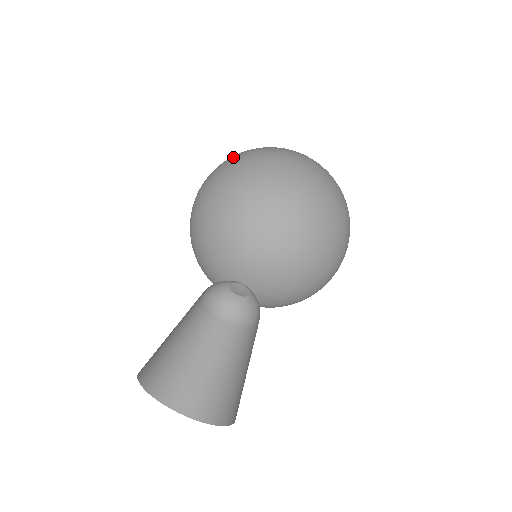
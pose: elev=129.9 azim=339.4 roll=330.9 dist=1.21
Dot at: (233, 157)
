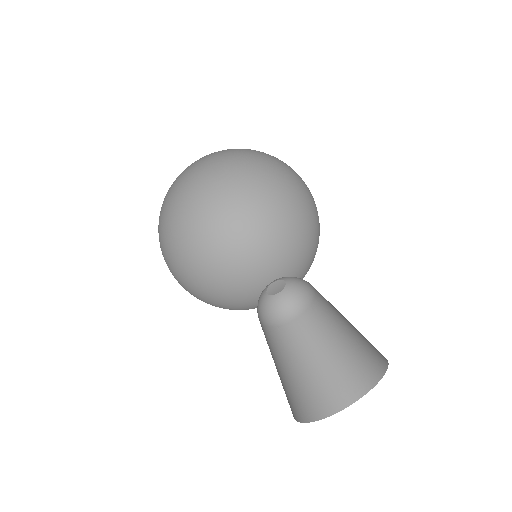
Dot at: occluded
